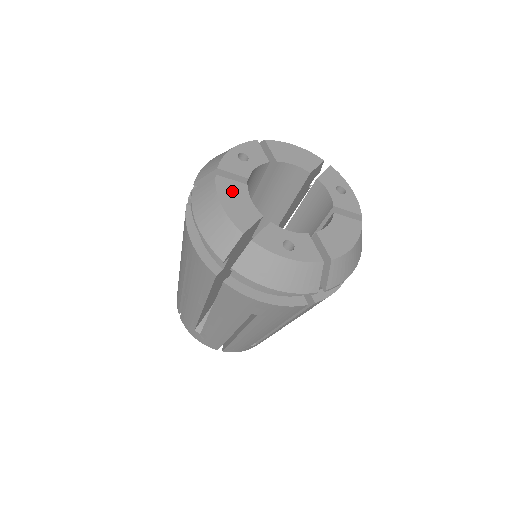
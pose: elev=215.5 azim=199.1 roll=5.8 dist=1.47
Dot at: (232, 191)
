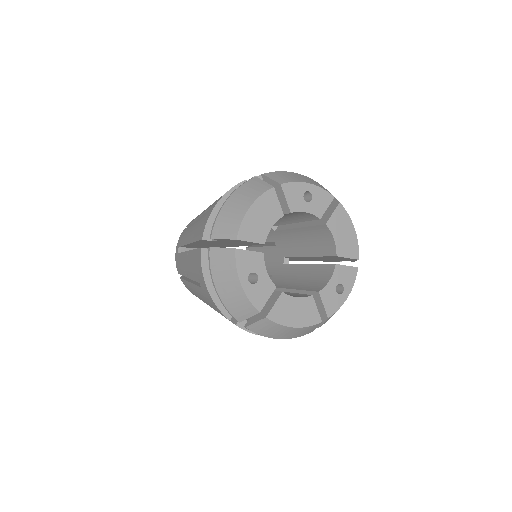
Dot at: (285, 311)
